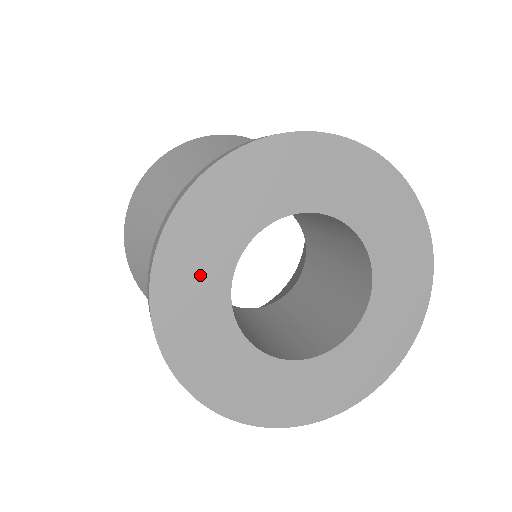
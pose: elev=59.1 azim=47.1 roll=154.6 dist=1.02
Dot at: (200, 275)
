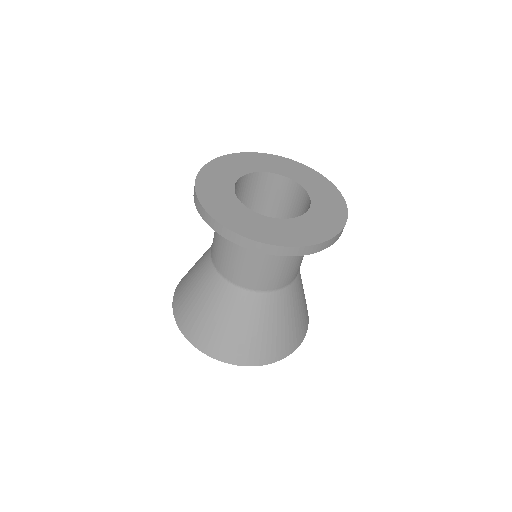
Dot at: (222, 199)
